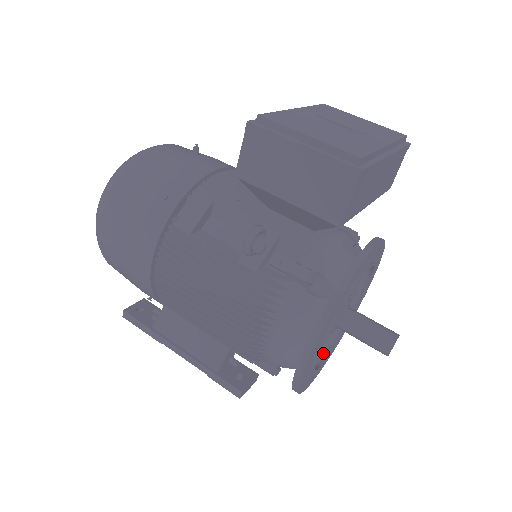
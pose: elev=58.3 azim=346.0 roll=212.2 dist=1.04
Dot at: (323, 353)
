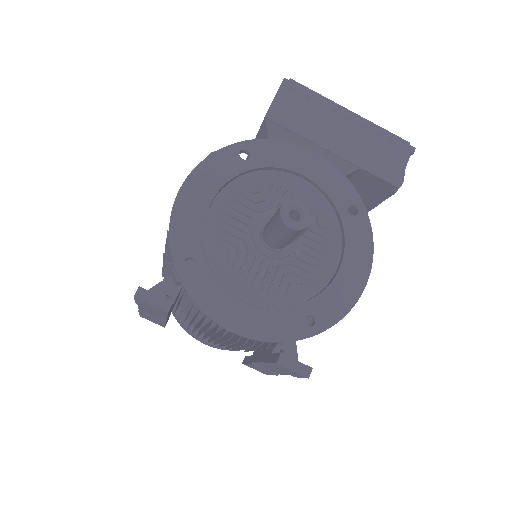
Dot at: (250, 295)
